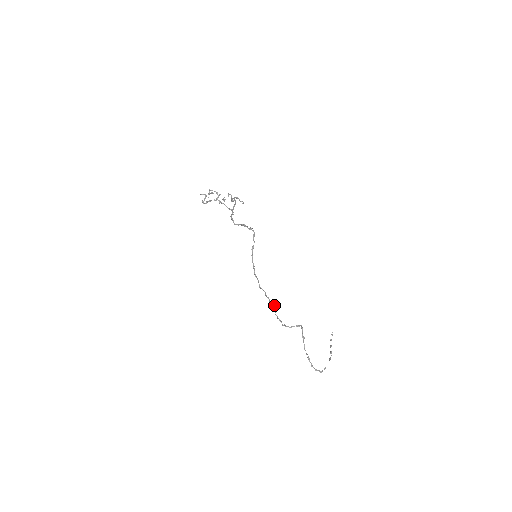
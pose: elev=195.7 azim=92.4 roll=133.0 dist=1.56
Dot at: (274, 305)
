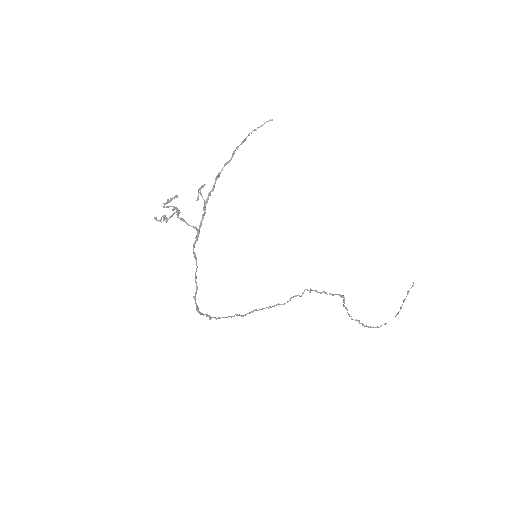
Dot at: occluded
